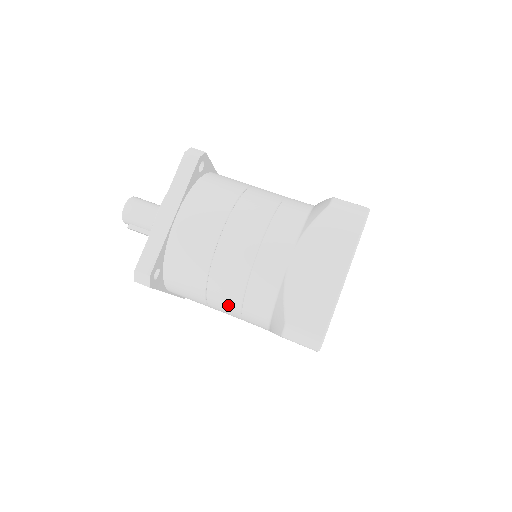
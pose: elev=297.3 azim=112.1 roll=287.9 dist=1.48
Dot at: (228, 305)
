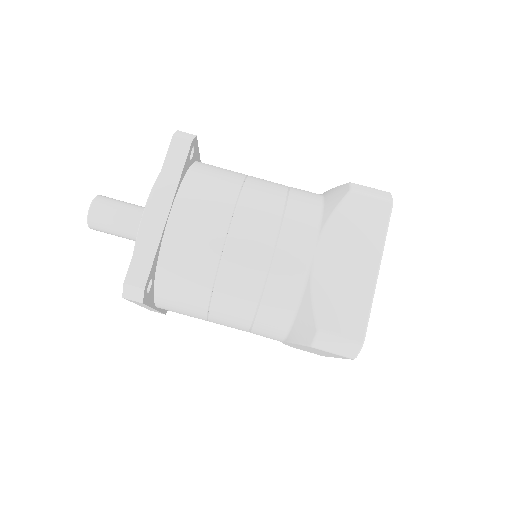
Dot at: occluded
